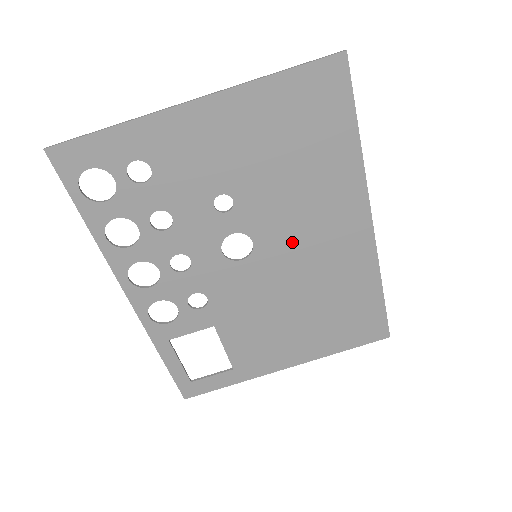
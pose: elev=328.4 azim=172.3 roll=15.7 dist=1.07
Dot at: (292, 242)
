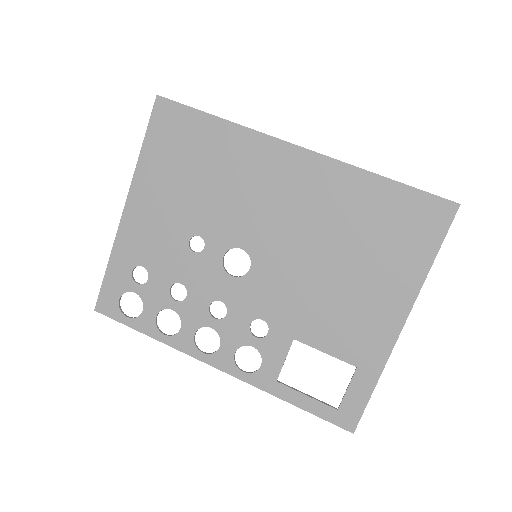
Dot at: (265, 221)
